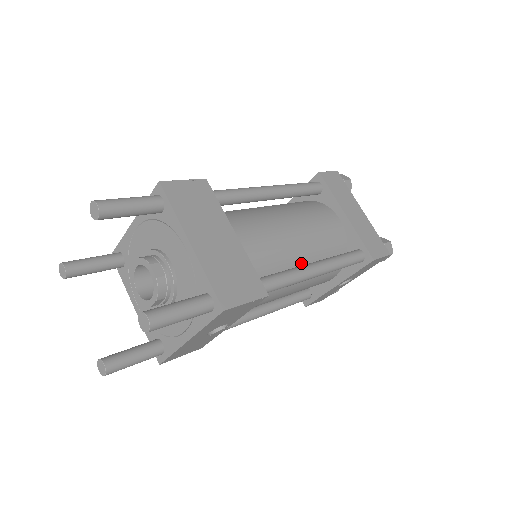
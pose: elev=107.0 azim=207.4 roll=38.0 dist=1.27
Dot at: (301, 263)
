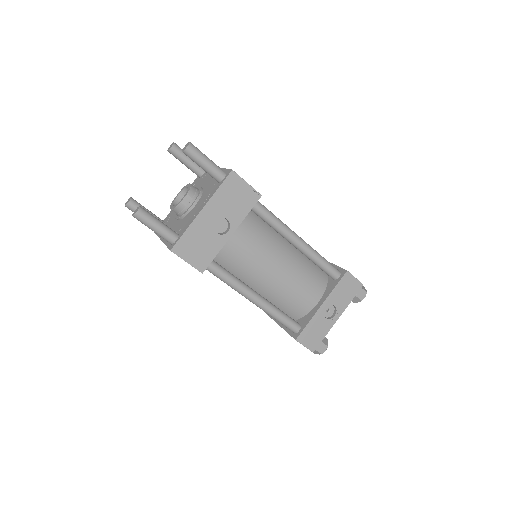
Dot at: (289, 245)
